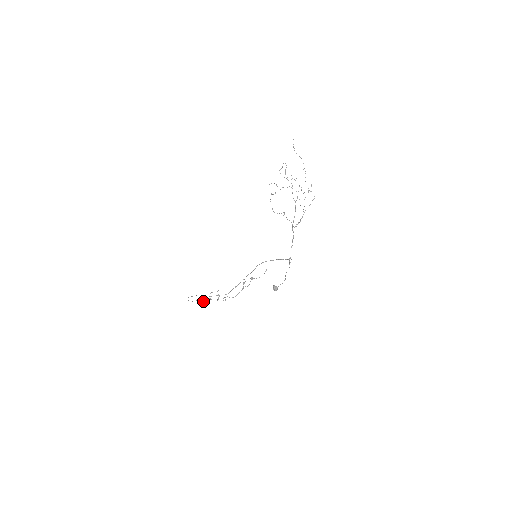
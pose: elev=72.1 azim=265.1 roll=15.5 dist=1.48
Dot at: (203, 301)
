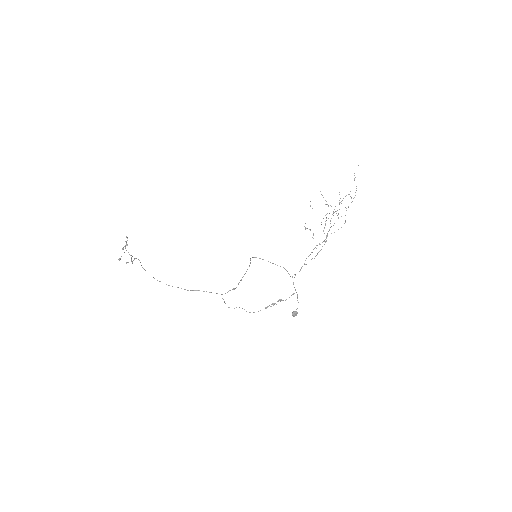
Dot at: occluded
